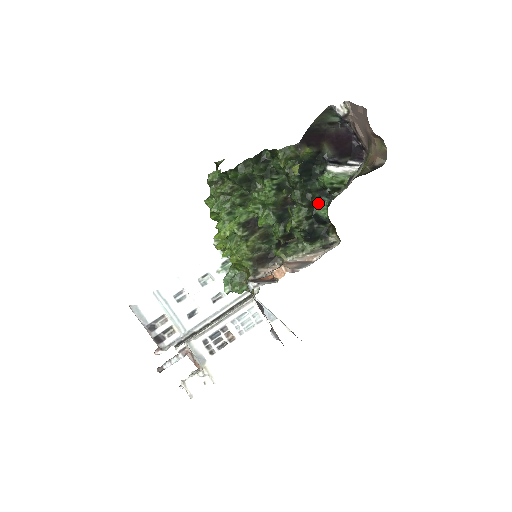
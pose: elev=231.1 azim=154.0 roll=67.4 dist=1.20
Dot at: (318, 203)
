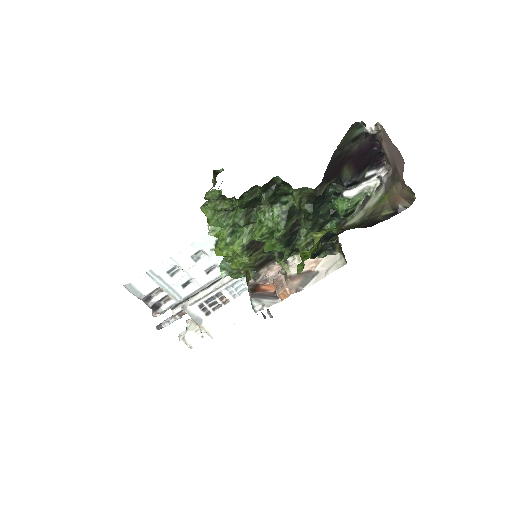
Dot at: (328, 222)
